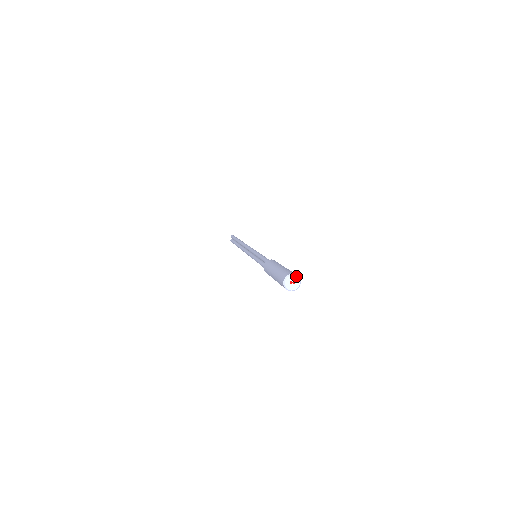
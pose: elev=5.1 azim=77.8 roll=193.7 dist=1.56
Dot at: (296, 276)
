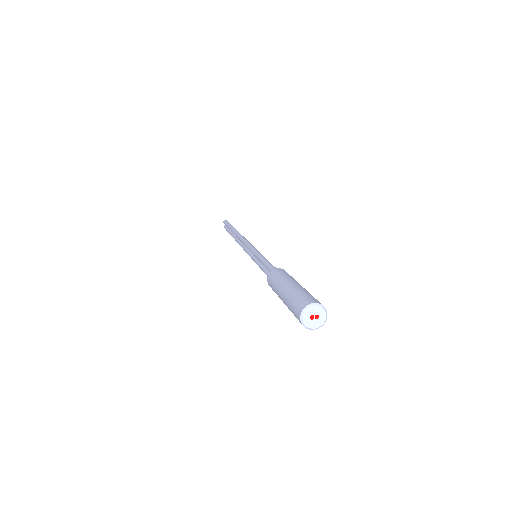
Dot at: (319, 306)
